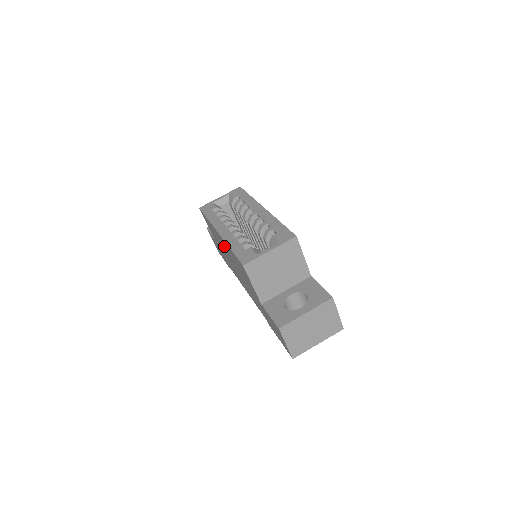
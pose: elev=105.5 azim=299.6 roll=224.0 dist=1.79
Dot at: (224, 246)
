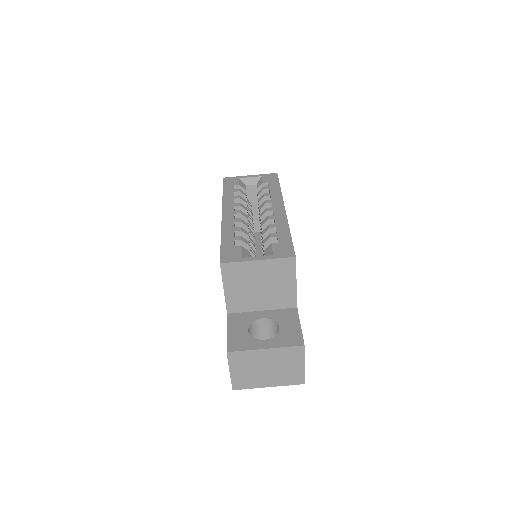
Dot at: occluded
